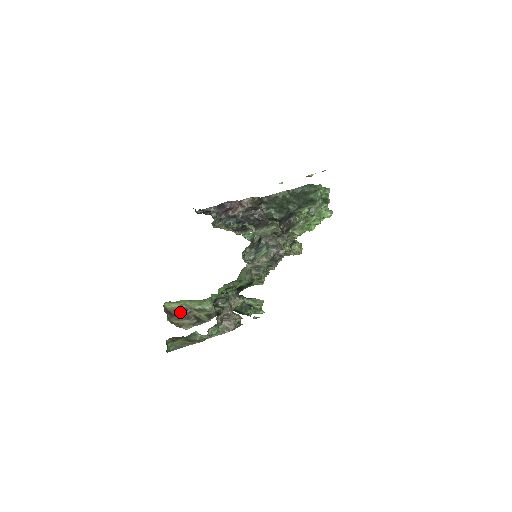
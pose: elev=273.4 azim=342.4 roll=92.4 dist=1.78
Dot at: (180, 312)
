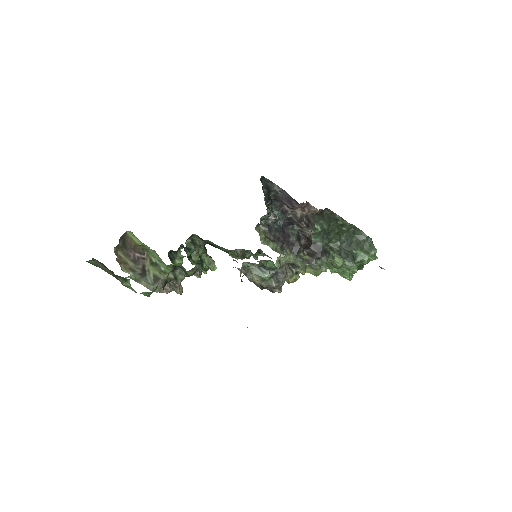
Dot at: (135, 249)
